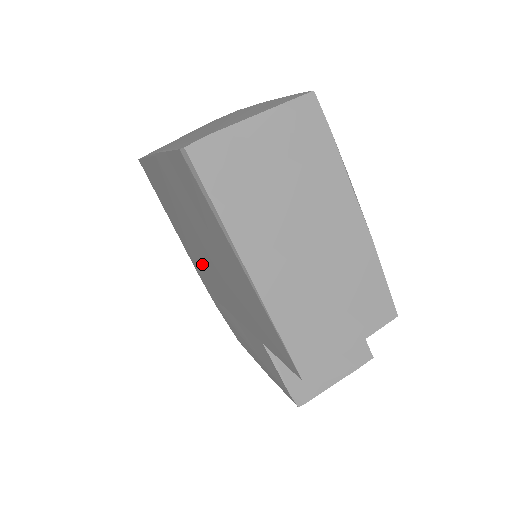
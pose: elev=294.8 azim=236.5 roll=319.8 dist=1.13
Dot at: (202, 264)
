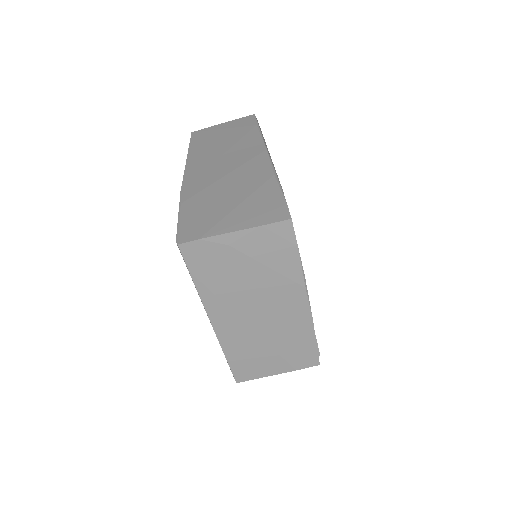
Dot at: occluded
